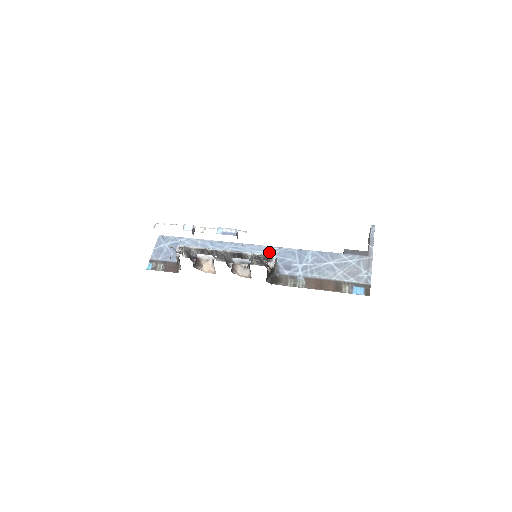
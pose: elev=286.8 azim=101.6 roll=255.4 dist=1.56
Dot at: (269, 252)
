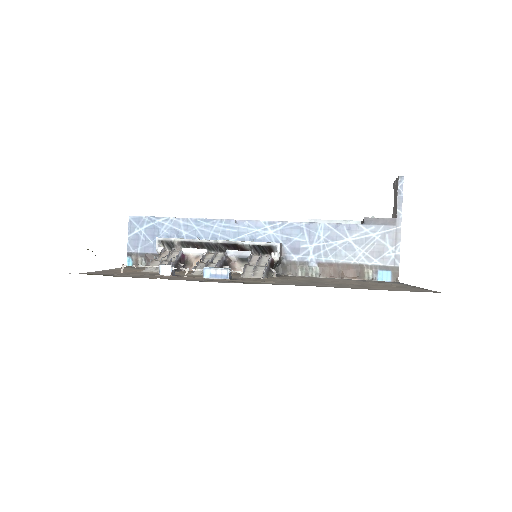
Dot at: (270, 230)
